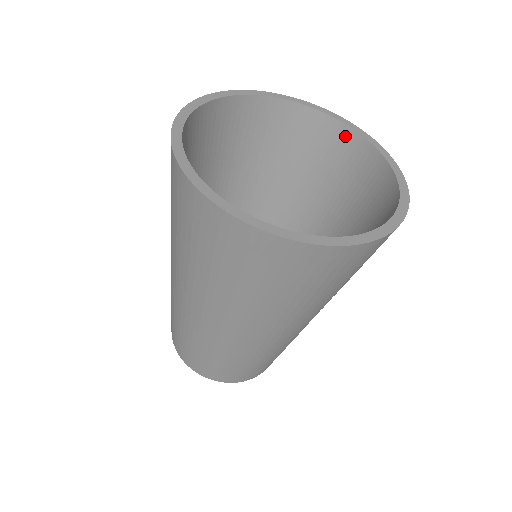
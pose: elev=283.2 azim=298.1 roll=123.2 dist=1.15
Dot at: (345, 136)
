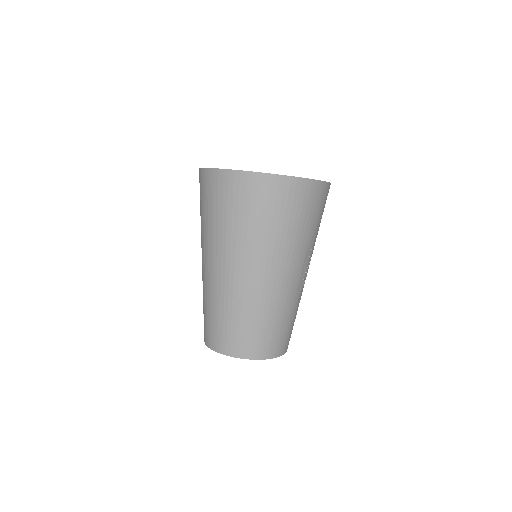
Dot at: occluded
